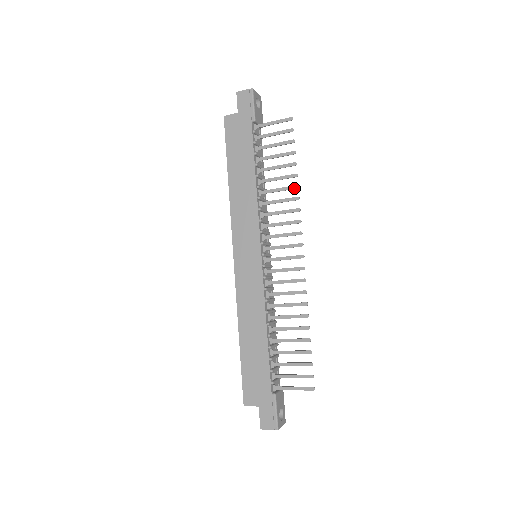
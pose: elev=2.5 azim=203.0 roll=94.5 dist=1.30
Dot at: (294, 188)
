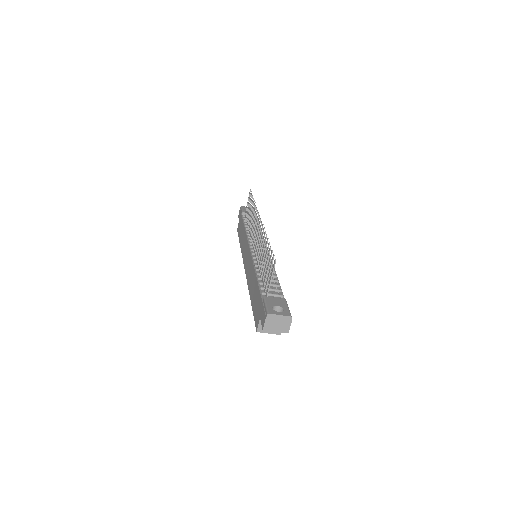
Dot at: (254, 206)
